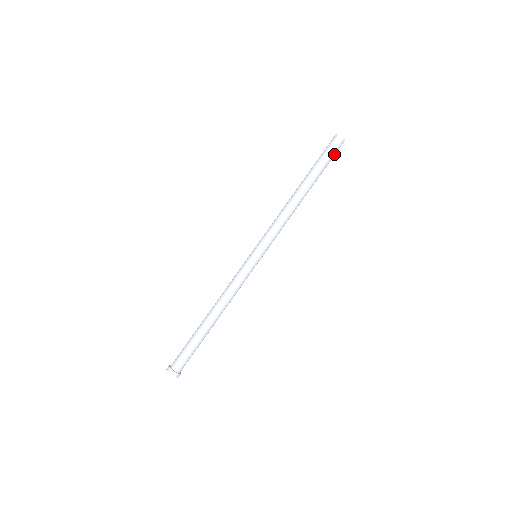
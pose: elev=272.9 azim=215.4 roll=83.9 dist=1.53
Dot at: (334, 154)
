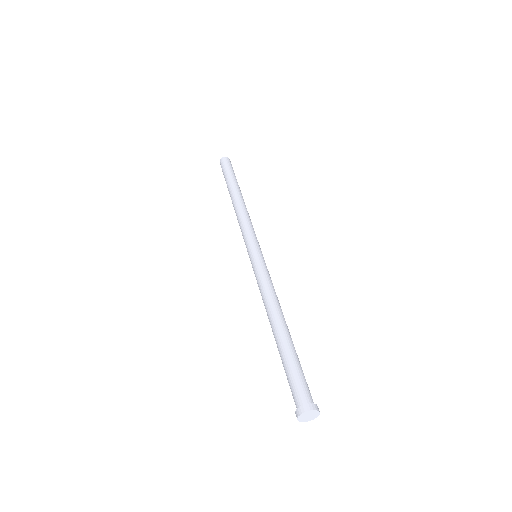
Dot at: (233, 170)
